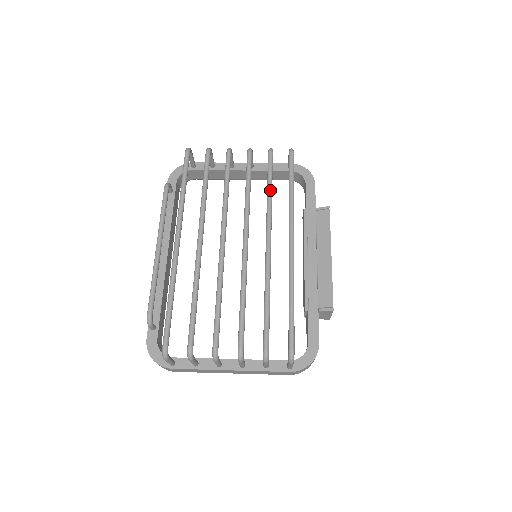
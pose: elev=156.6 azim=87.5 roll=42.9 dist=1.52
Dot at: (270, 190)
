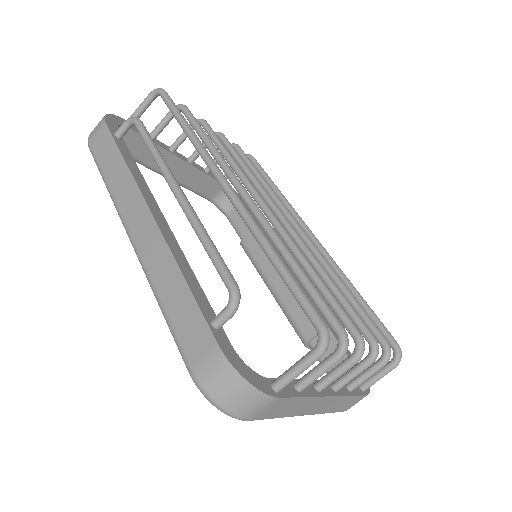
Dot at: occluded
